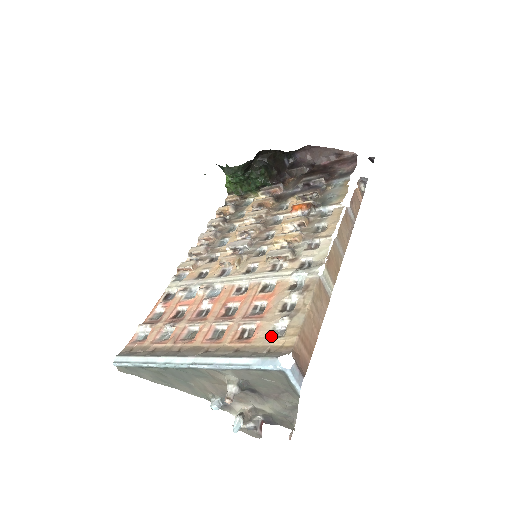
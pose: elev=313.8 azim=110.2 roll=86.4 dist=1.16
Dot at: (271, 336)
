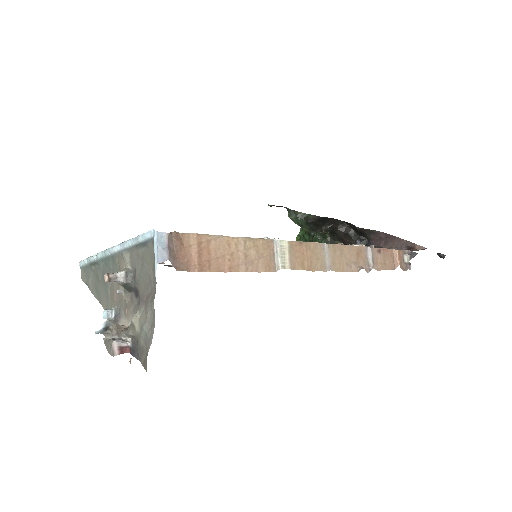
Dot at: occluded
